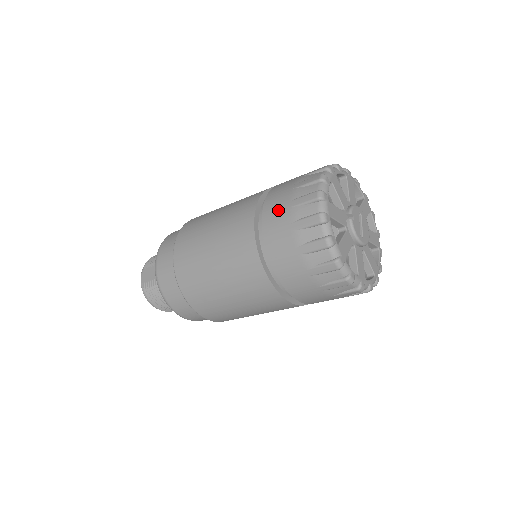
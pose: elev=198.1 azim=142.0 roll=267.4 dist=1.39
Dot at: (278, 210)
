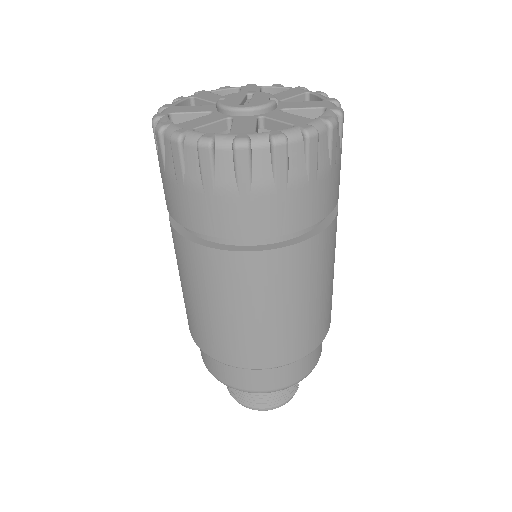
Dot at: occluded
